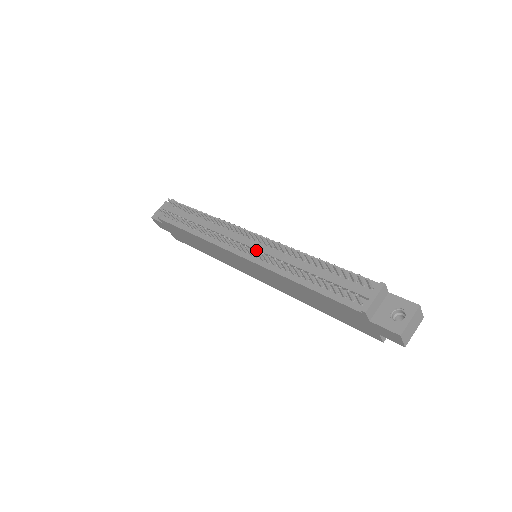
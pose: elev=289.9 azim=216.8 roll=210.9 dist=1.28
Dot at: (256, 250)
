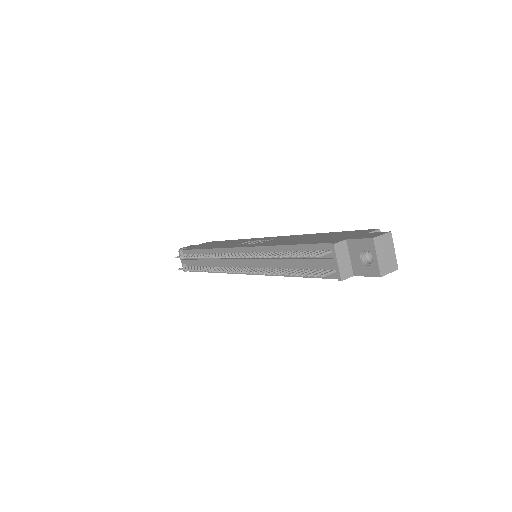
Dot at: occluded
